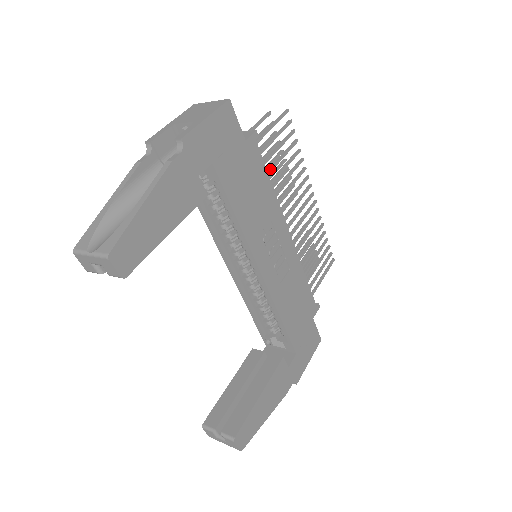
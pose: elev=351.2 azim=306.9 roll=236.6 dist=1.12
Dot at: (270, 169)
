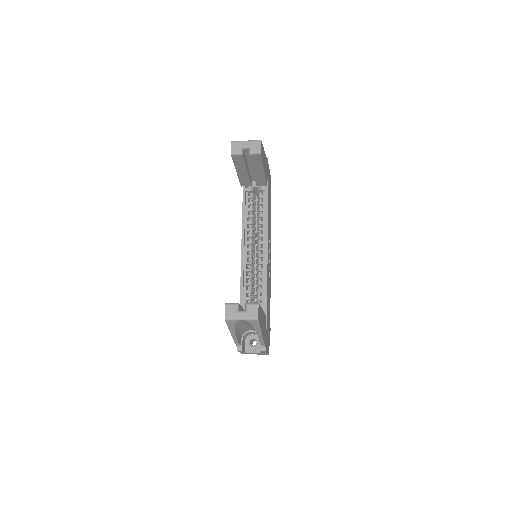
Dot at: occluded
